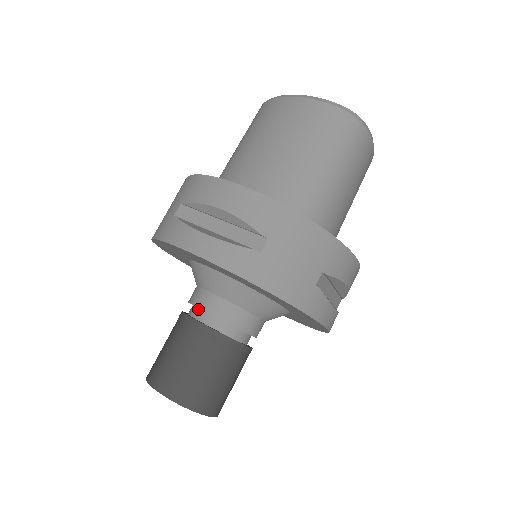
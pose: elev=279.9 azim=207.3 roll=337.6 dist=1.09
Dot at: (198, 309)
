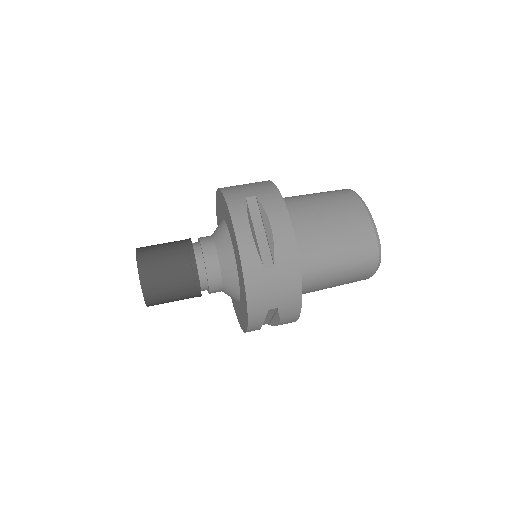
Dot at: (201, 249)
